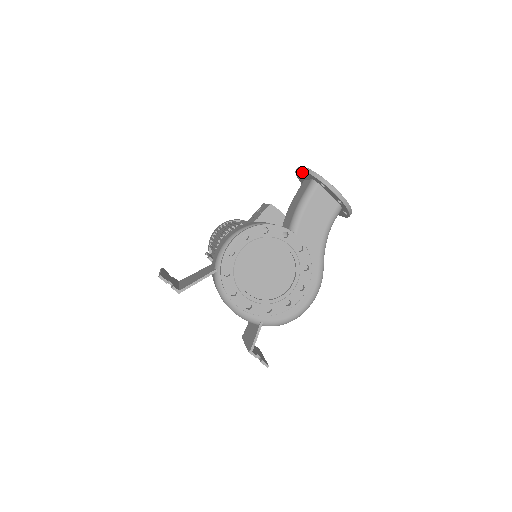
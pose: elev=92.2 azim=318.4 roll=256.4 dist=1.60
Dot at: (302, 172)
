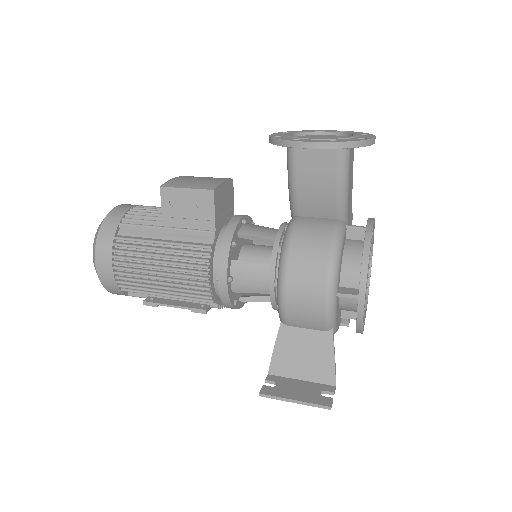
Dot at: (324, 148)
